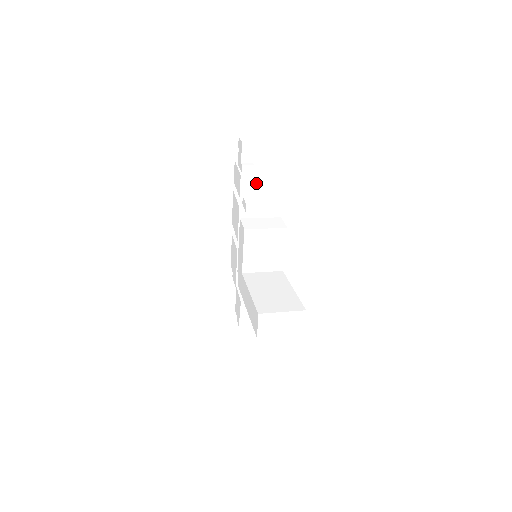
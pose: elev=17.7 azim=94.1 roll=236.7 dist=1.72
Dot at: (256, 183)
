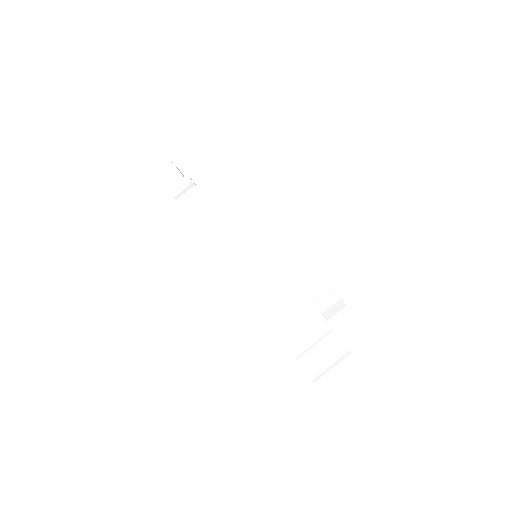
Dot at: occluded
